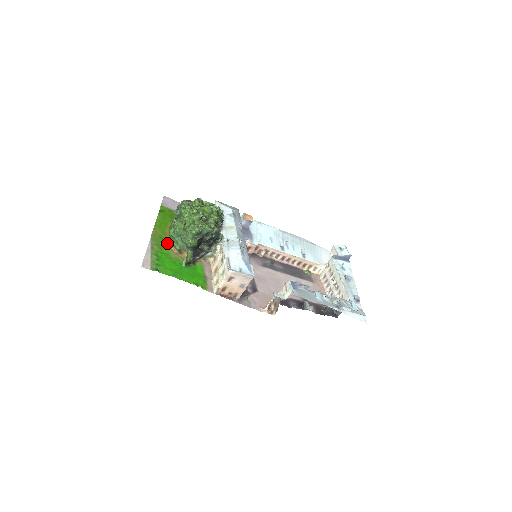
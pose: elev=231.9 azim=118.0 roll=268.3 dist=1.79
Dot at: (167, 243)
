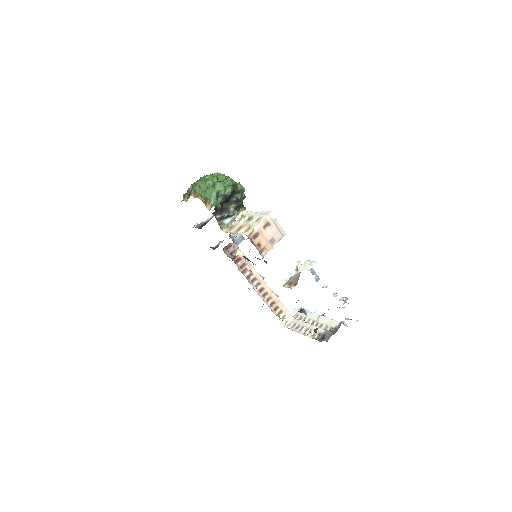
Dot at: occluded
